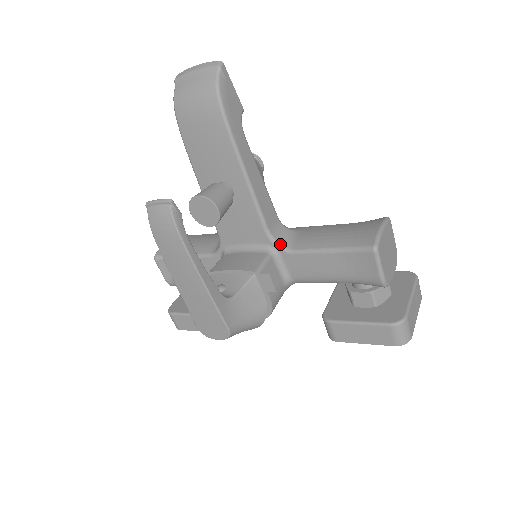
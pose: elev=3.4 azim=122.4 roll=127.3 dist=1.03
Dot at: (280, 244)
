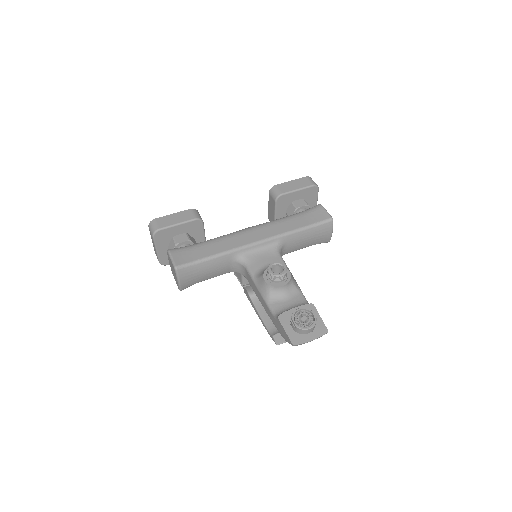
Dot at: occluded
